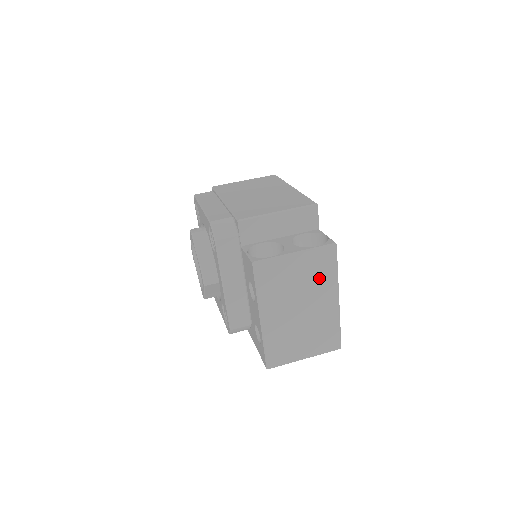
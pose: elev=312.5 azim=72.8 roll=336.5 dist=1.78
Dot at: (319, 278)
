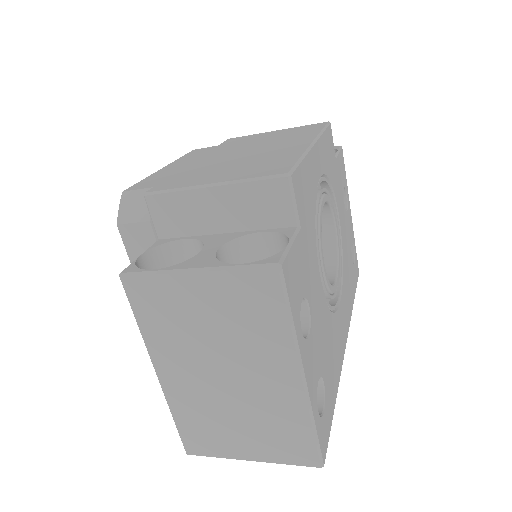
Dot at: (252, 328)
